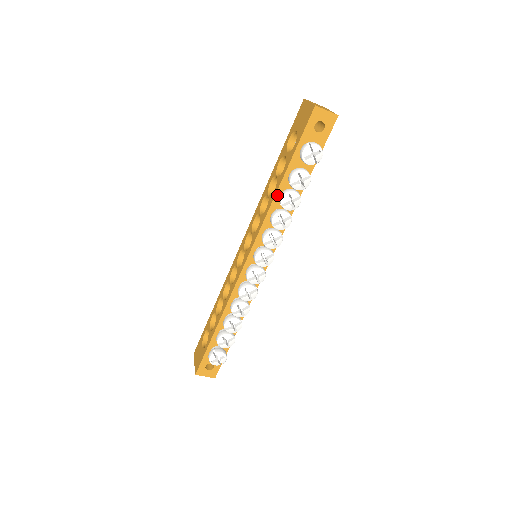
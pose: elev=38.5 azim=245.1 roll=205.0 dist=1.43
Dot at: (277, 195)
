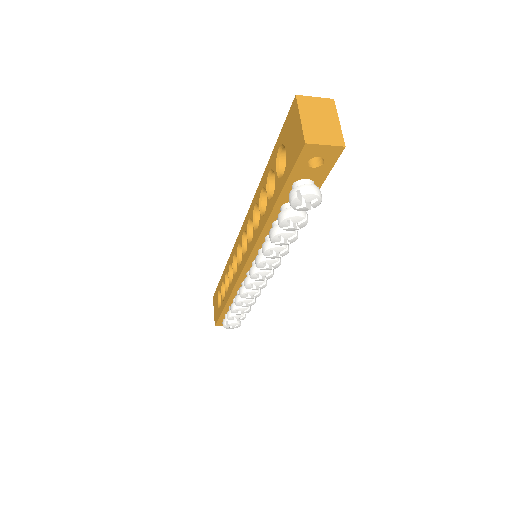
Dot at: (267, 225)
